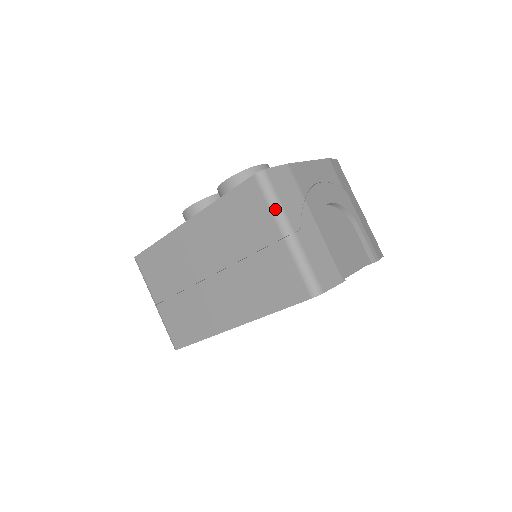
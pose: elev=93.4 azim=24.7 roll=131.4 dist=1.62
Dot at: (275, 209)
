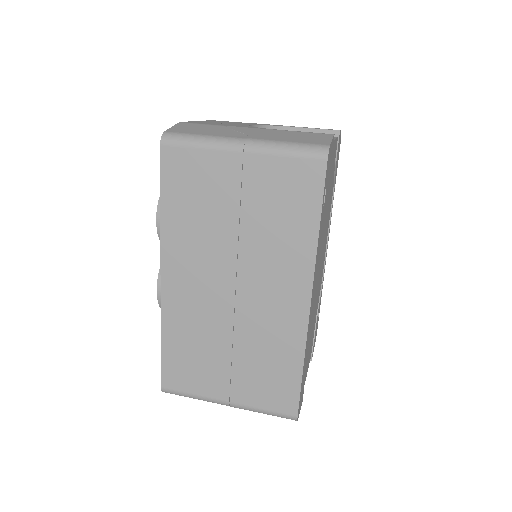
Dot at: (208, 142)
